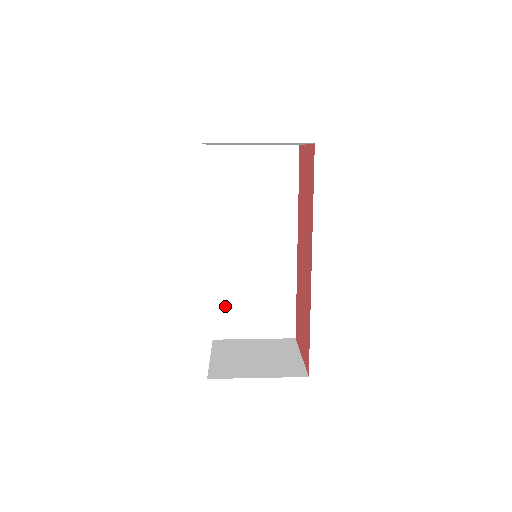
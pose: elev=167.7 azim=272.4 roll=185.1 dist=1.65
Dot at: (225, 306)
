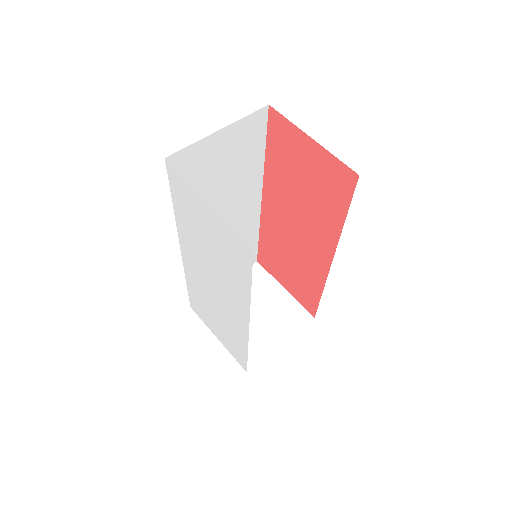
Dot at: occluded
